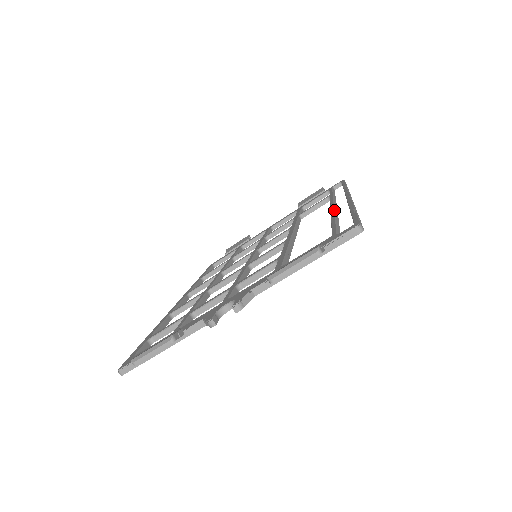
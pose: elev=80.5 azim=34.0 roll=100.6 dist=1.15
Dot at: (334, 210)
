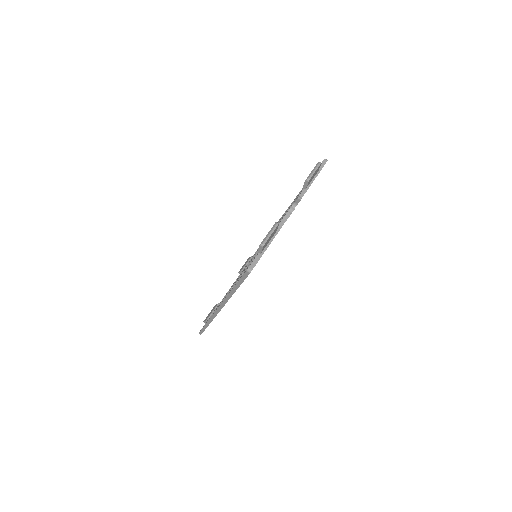
Dot at: (290, 205)
